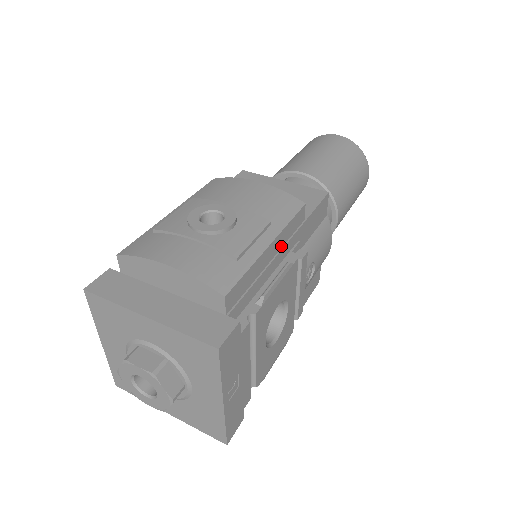
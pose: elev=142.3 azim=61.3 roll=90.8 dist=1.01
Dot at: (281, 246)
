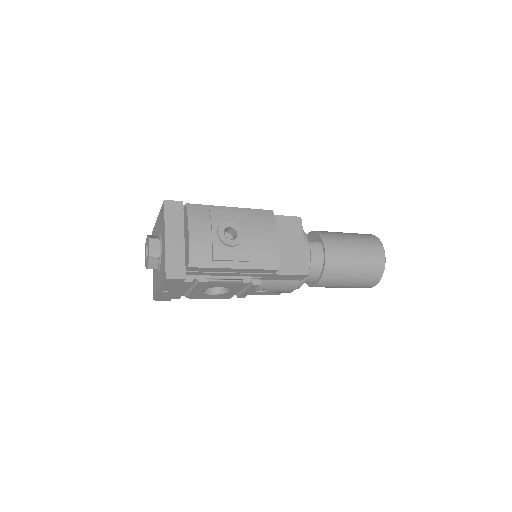
Dot at: (245, 272)
